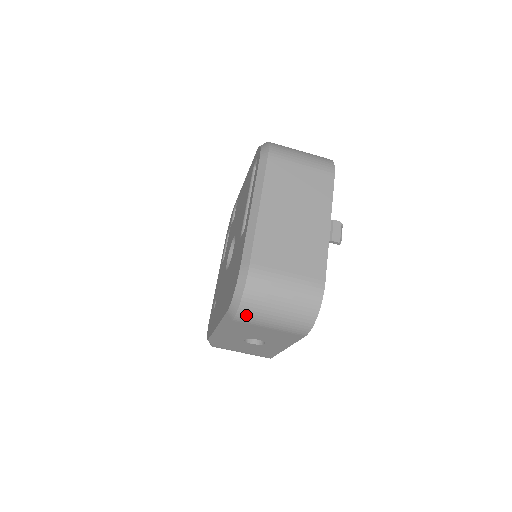
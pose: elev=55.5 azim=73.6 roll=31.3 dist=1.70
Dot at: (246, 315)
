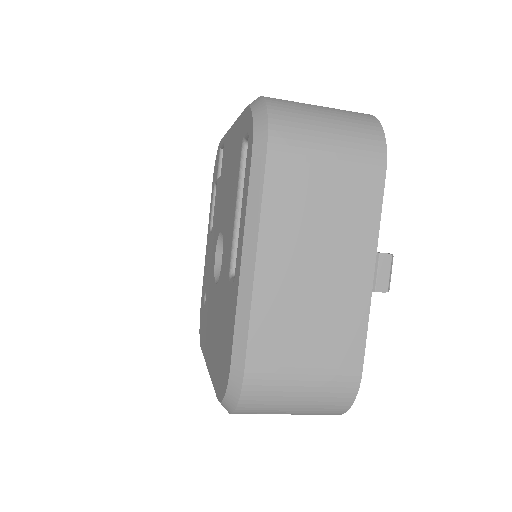
Dot at: occluded
